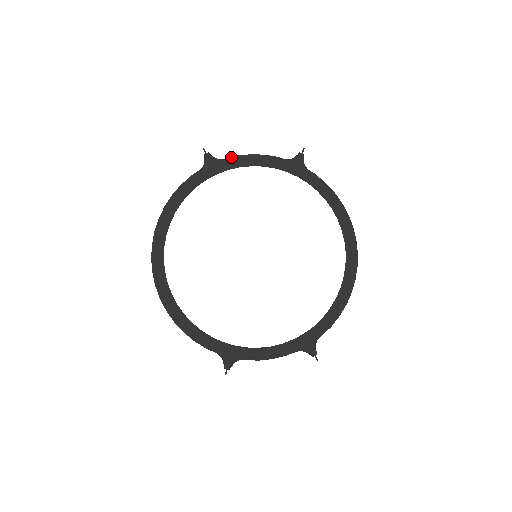
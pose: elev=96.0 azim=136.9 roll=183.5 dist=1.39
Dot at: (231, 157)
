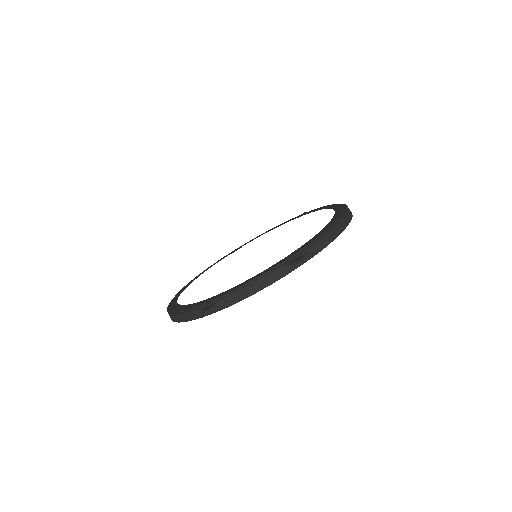
Dot at: occluded
